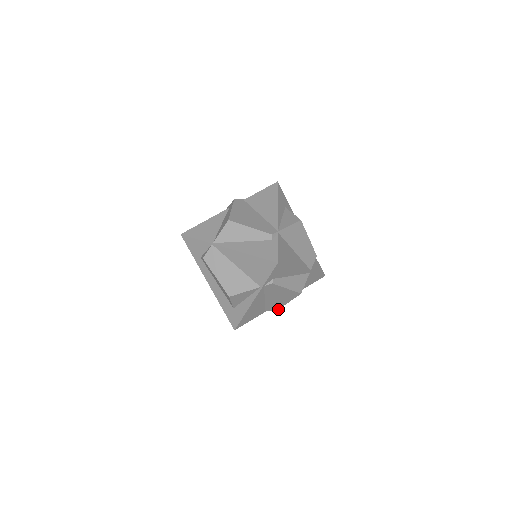
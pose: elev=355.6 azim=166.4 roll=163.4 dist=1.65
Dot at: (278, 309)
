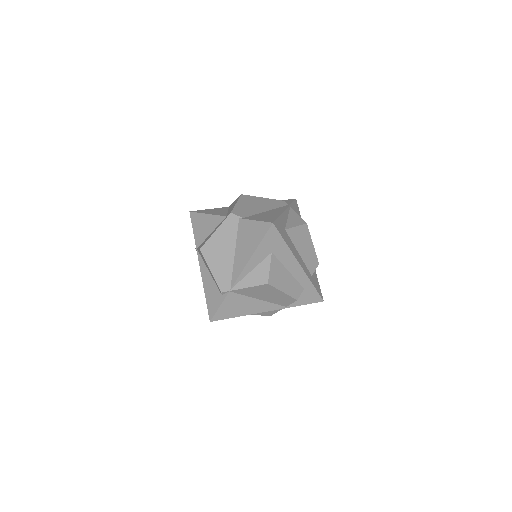
Dot at: occluded
